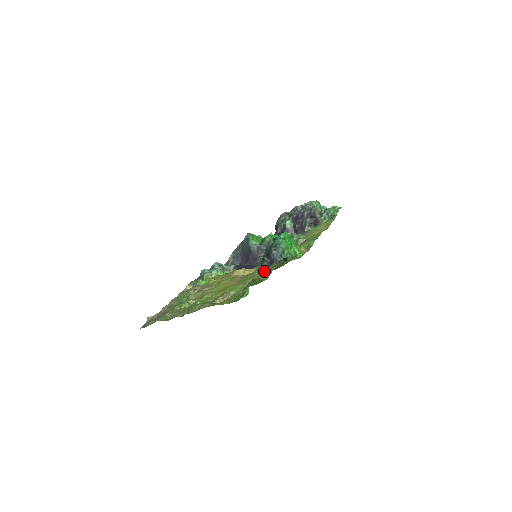
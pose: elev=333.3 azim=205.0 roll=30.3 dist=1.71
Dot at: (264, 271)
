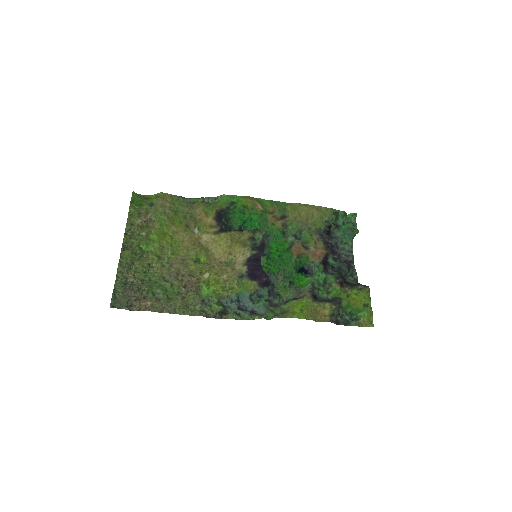
Dot at: (183, 207)
